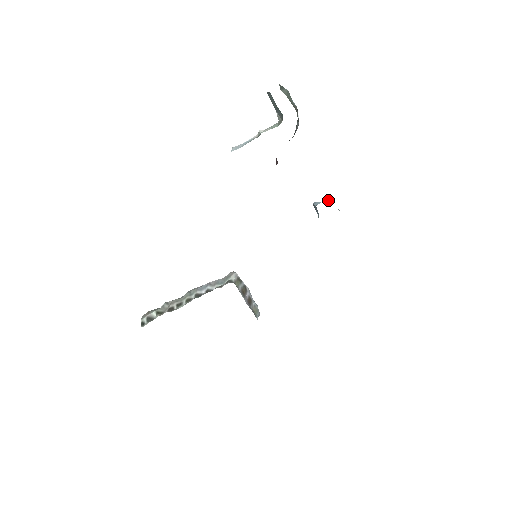
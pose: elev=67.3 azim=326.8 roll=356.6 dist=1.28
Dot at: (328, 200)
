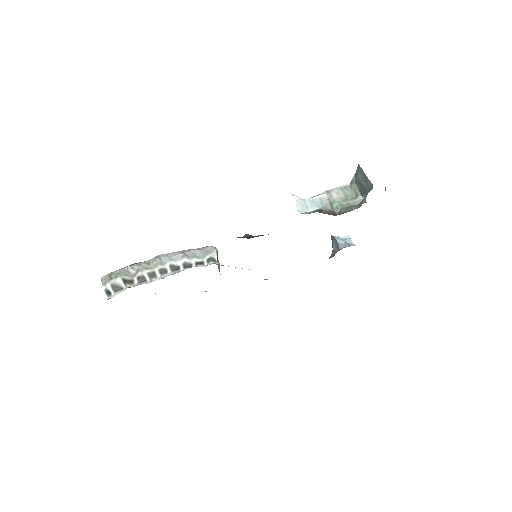
Dot at: (350, 240)
